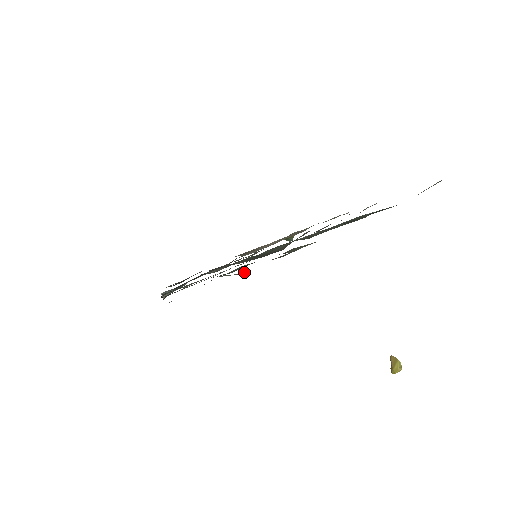
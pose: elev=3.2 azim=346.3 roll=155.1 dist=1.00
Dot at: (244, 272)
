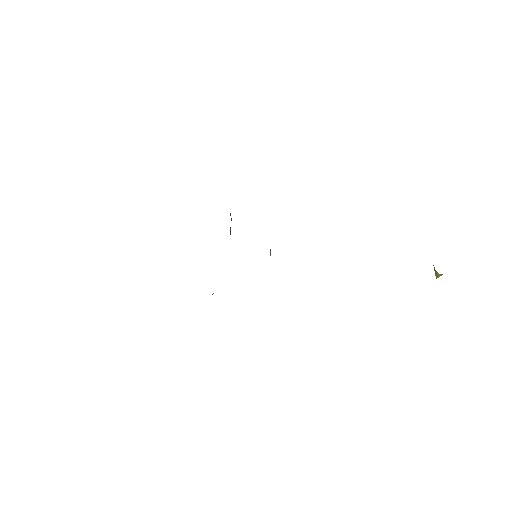
Dot at: occluded
